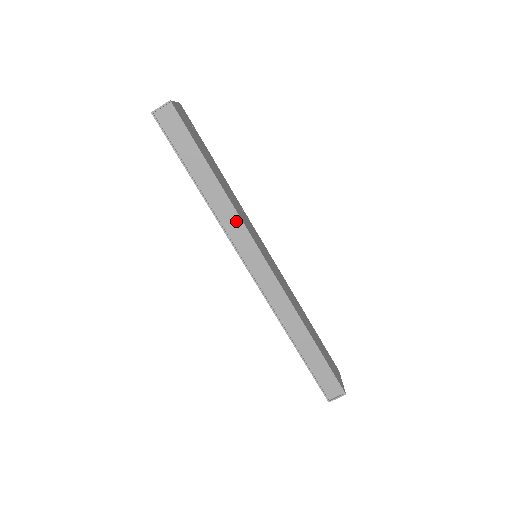
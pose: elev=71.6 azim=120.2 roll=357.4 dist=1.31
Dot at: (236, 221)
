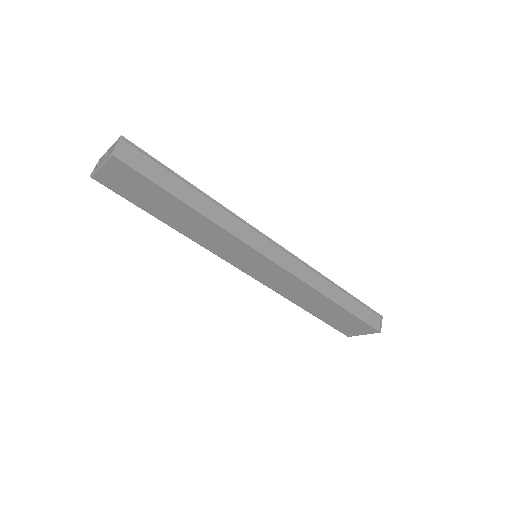
Dot at: (237, 222)
